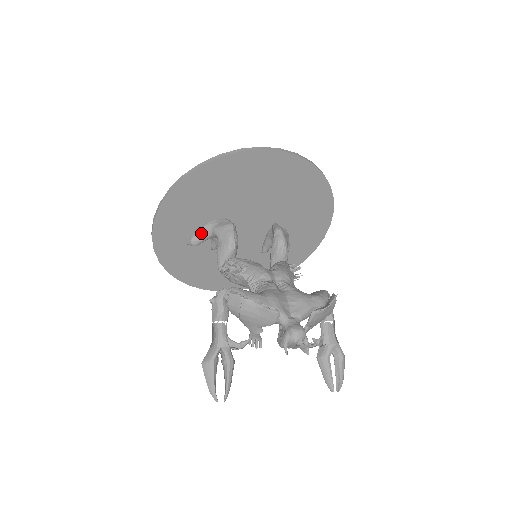
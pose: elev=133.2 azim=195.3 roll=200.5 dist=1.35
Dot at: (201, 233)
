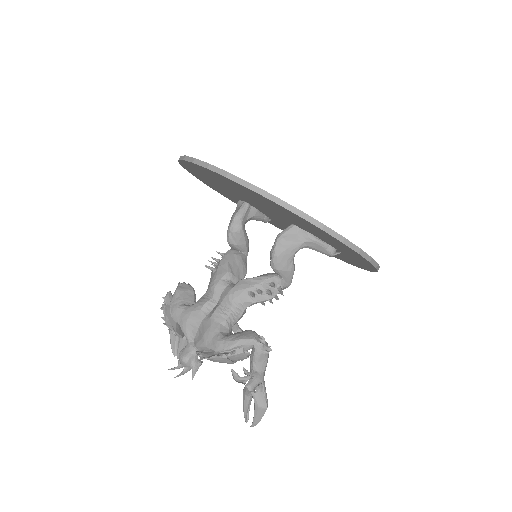
Dot at: occluded
